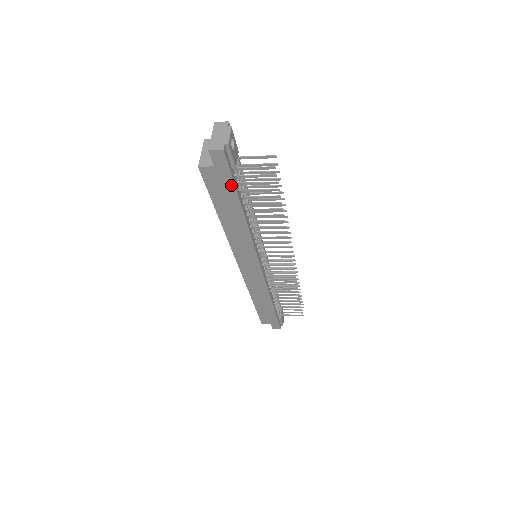
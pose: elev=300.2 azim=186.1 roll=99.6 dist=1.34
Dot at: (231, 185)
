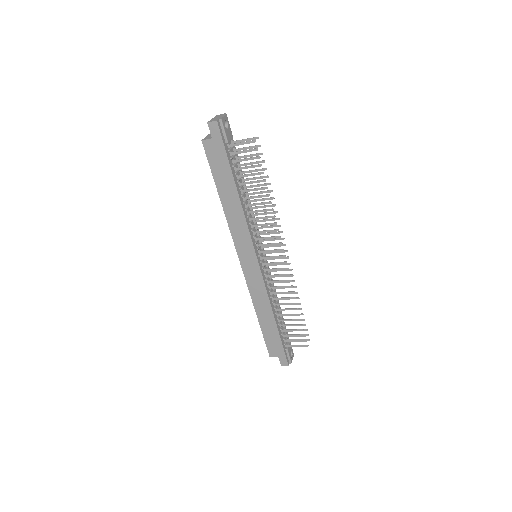
Dot at: (225, 157)
